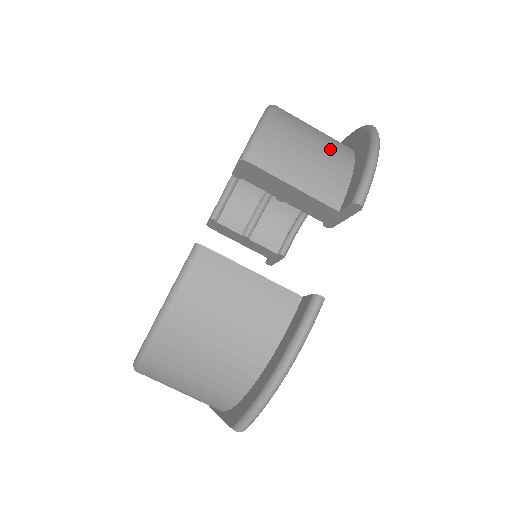
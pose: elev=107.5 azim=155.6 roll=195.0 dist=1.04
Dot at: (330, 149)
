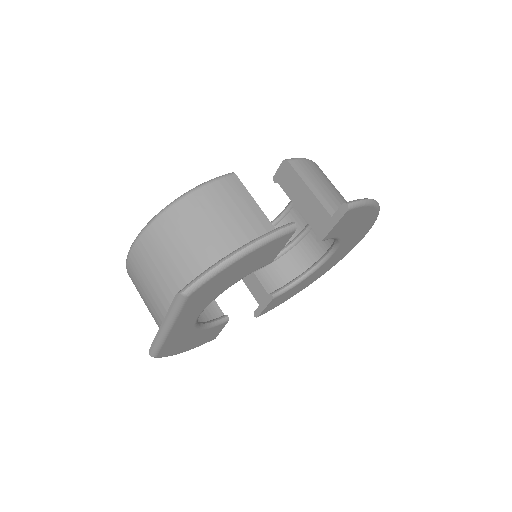
Dot at: (343, 198)
